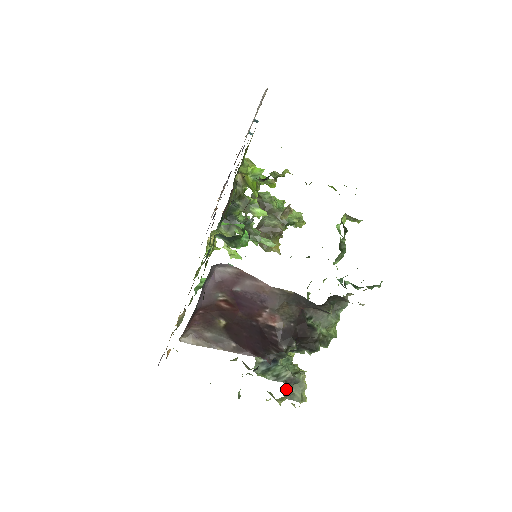
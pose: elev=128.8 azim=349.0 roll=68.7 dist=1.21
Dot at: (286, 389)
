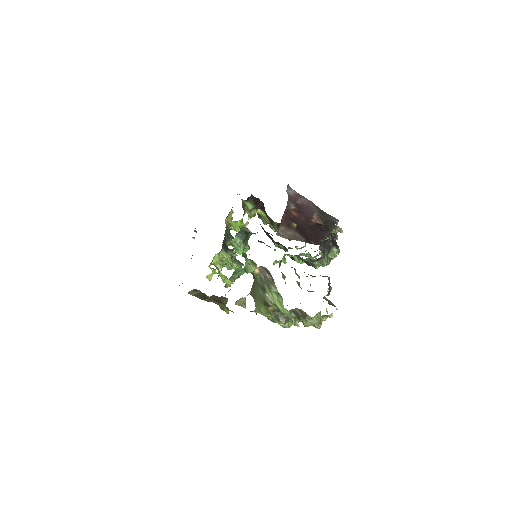
Dot at: occluded
